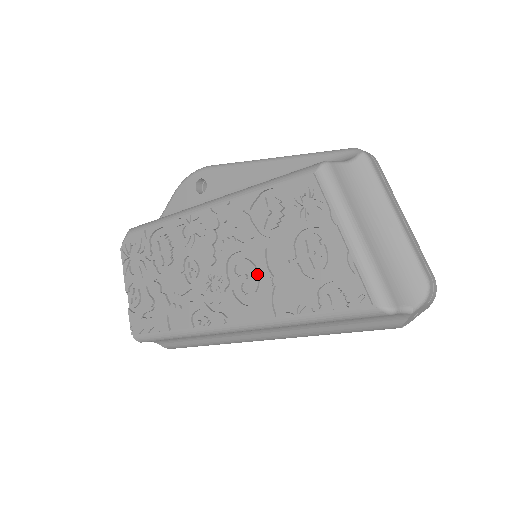
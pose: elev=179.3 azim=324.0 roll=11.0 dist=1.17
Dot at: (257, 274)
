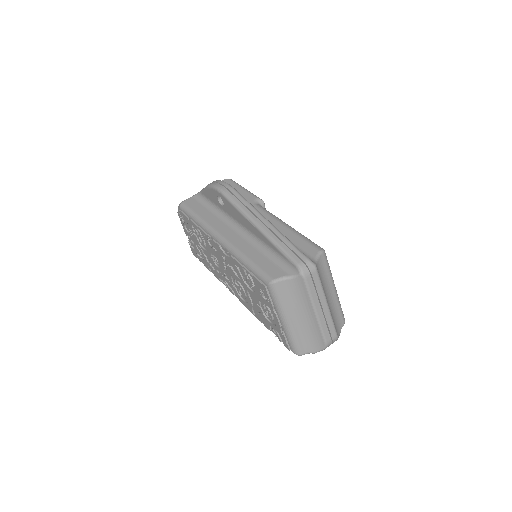
Dot at: (245, 294)
